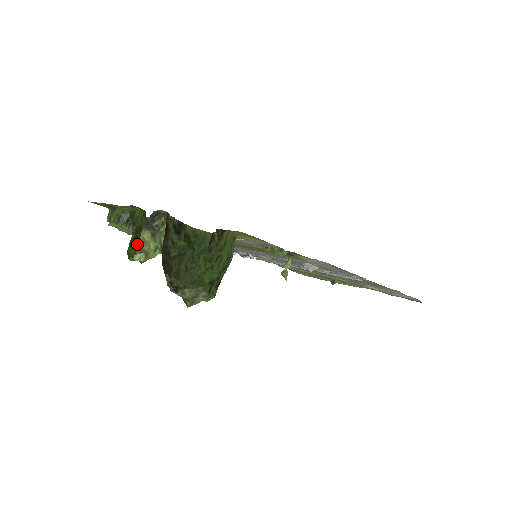
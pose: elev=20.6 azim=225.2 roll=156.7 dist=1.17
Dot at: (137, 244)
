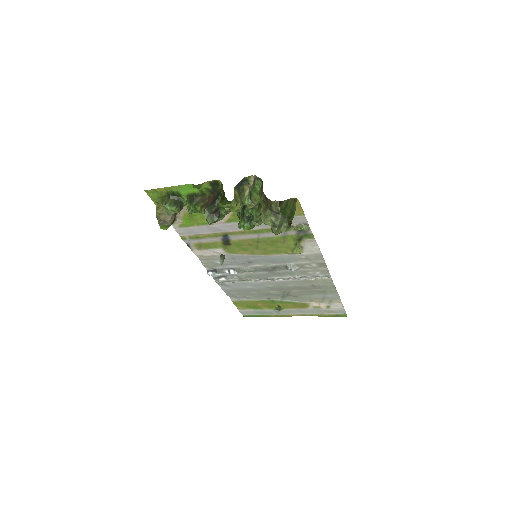
Dot at: (223, 201)
